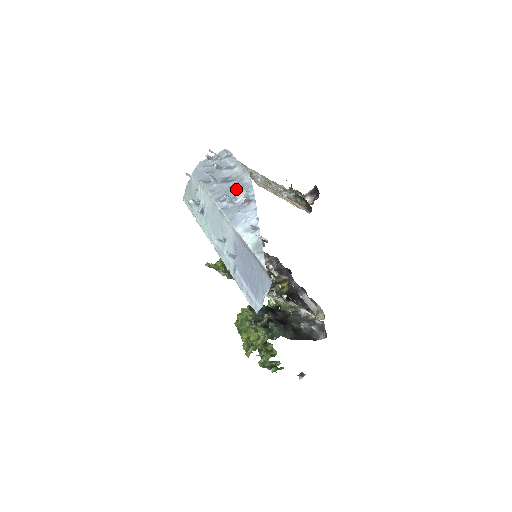
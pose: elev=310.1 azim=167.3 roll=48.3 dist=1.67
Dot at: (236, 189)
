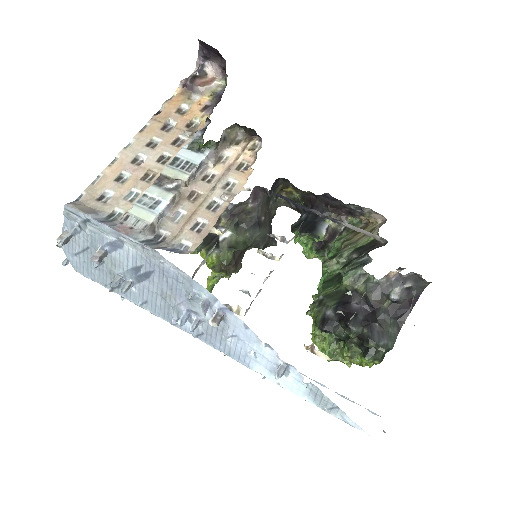
Dot at: (174, 292)
